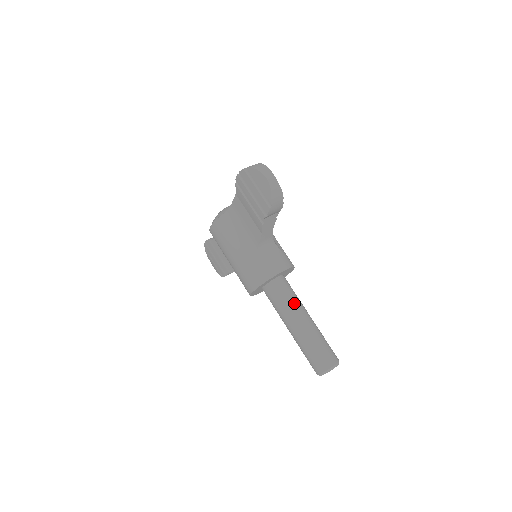
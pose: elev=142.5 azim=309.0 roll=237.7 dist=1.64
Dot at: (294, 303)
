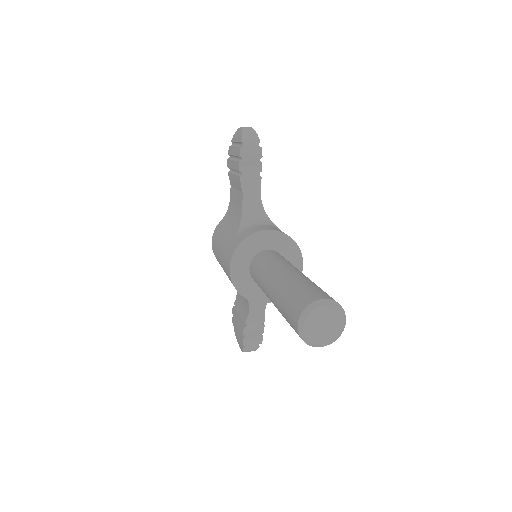
Dot at: (280, 261)
